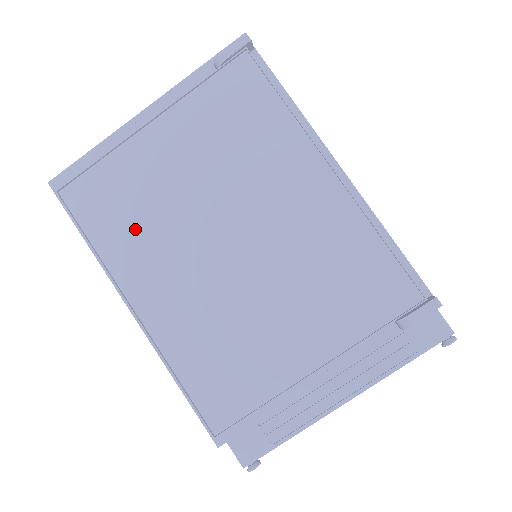
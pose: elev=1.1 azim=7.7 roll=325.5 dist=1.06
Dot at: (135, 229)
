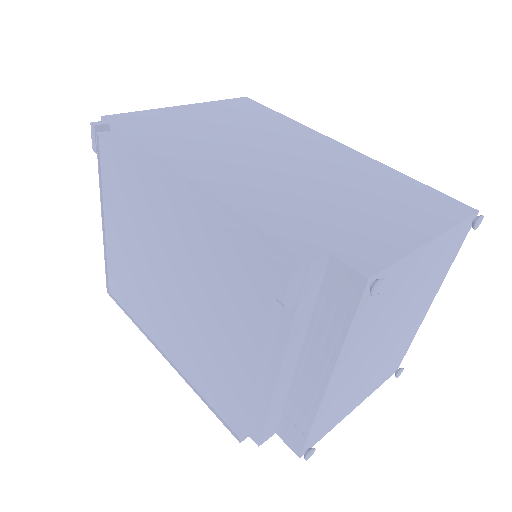
Dot at: (136, 300)
